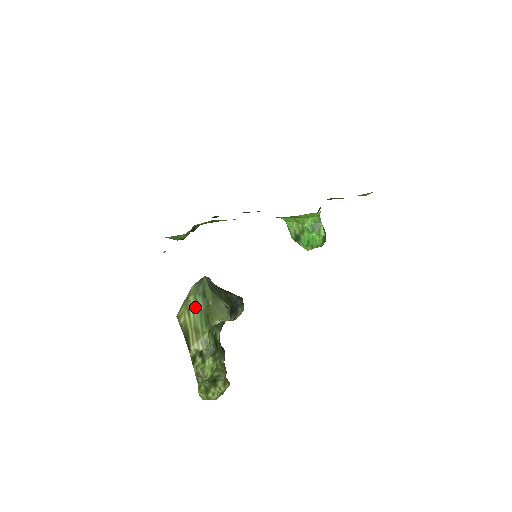
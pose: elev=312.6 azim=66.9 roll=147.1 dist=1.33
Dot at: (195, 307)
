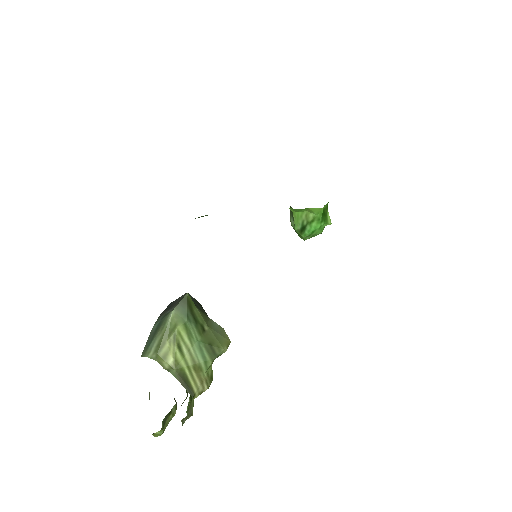
Dot at: (189, 339)
